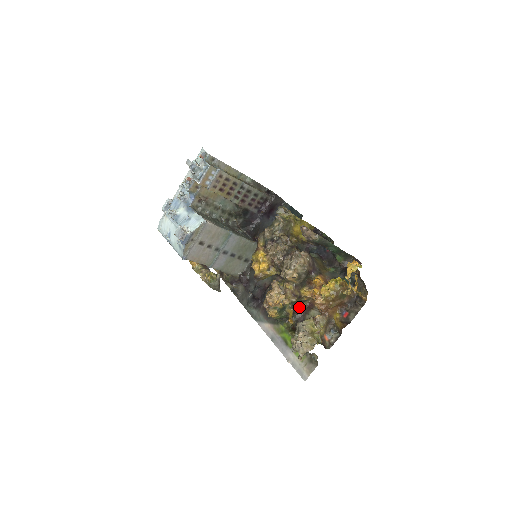
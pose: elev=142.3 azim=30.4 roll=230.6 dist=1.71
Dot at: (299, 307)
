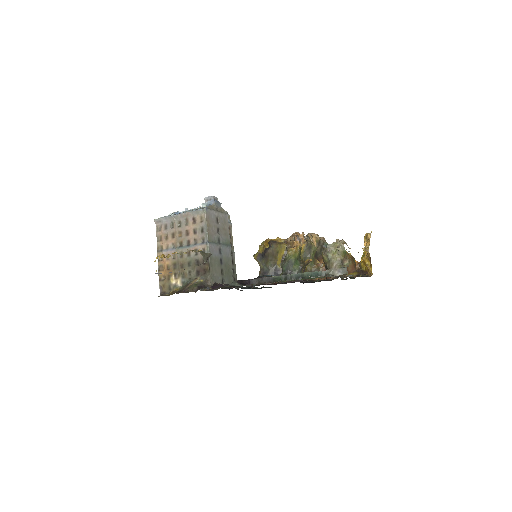
Dot at: occluded
